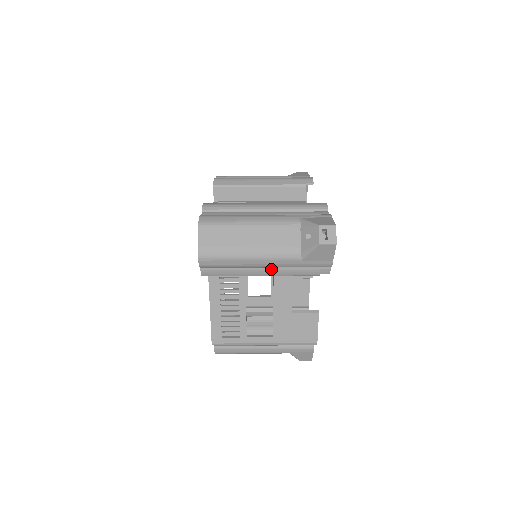
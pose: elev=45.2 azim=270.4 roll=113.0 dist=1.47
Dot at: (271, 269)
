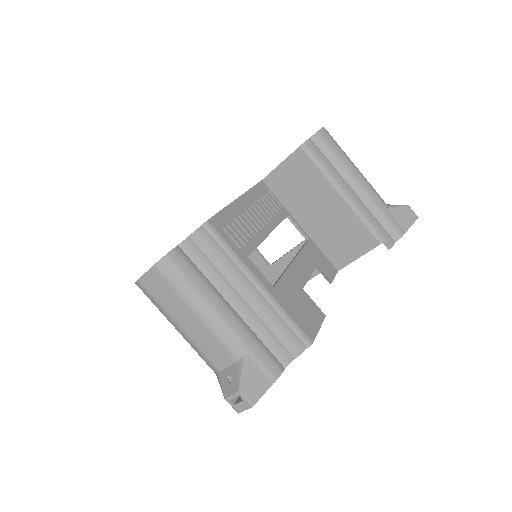
Dot at: (356, 196)
